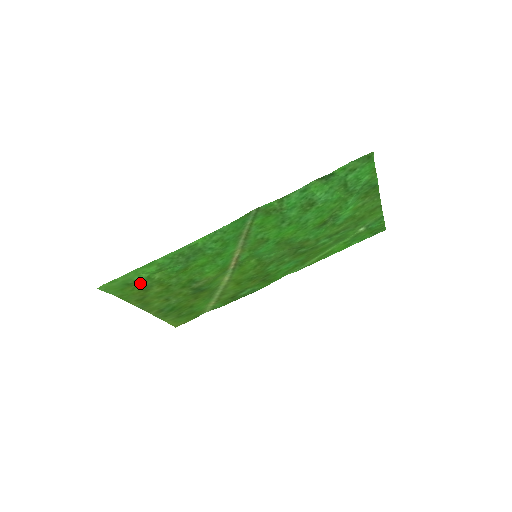
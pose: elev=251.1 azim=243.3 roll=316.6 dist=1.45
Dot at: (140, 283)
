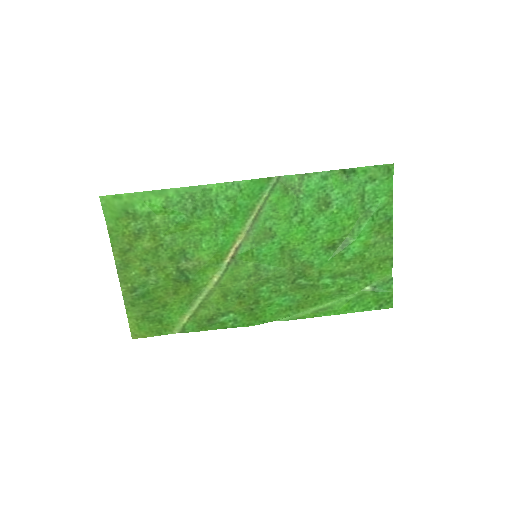
Dot at: (138, 219)
